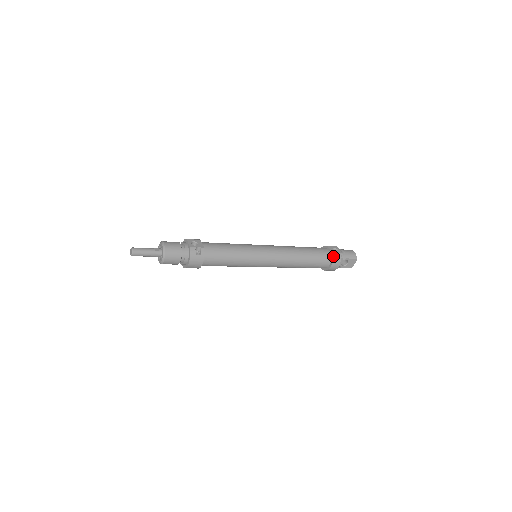
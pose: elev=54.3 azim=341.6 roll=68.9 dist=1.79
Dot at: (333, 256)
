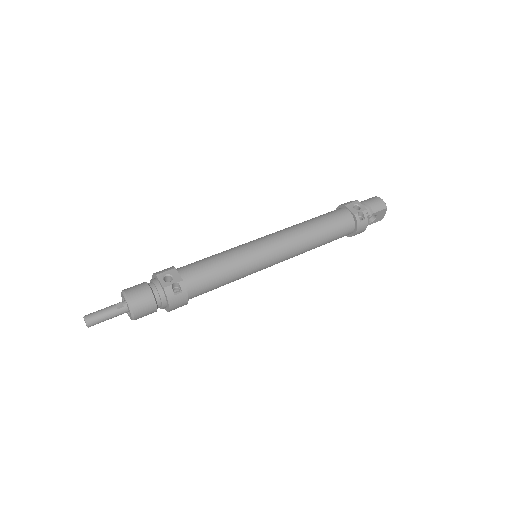
Dot at: (356, 218)
